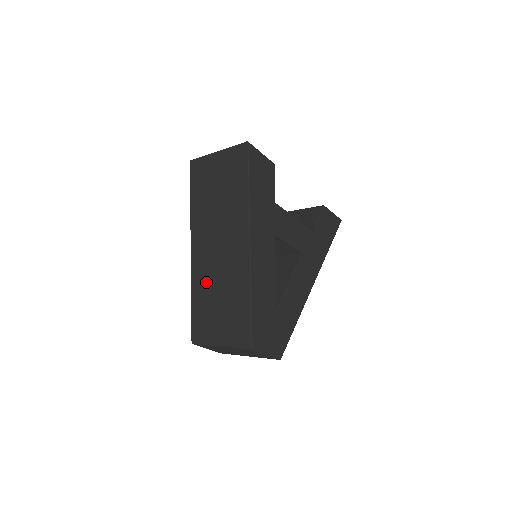
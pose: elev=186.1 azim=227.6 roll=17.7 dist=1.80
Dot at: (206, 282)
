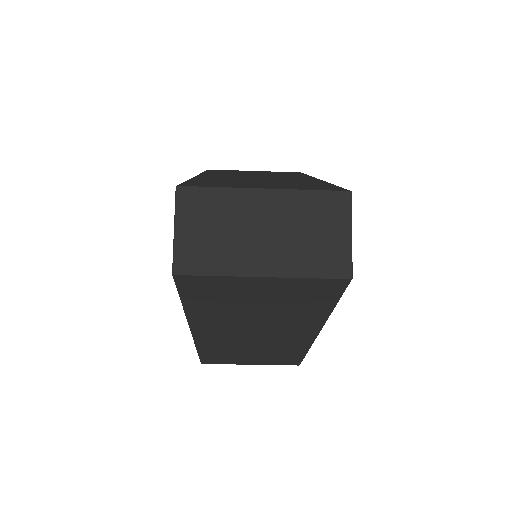
Dot at: (230, 179)
